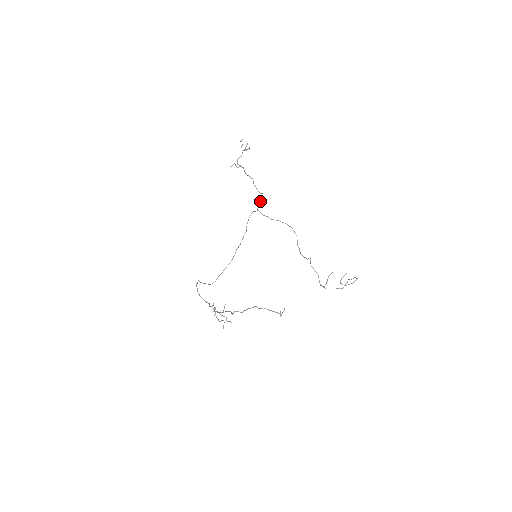
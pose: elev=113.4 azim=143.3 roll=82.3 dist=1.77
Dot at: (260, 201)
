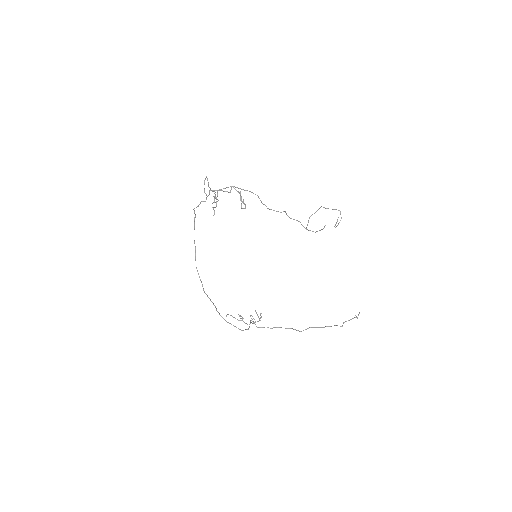
Dot at: occluded
